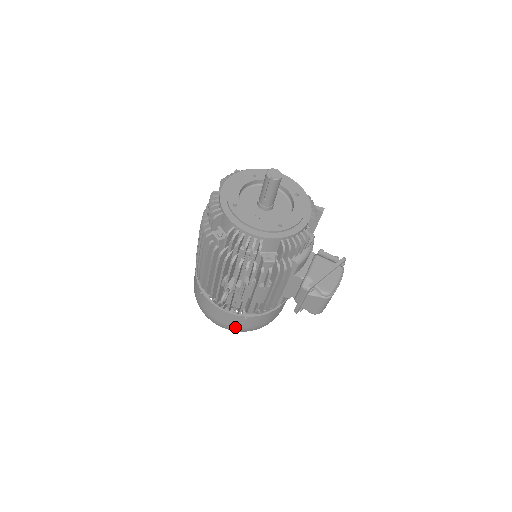
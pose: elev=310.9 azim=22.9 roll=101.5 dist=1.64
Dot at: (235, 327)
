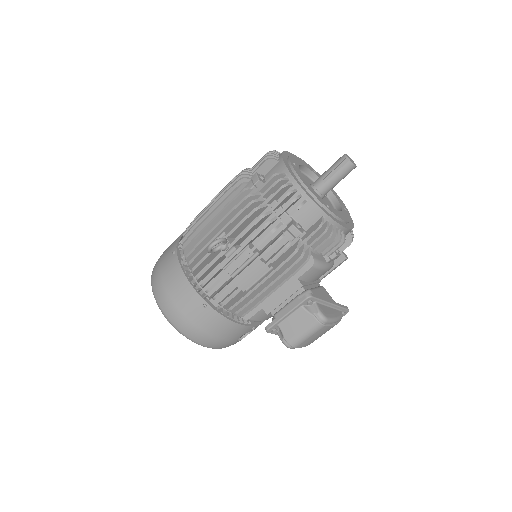
Dot at: (180, 315)
